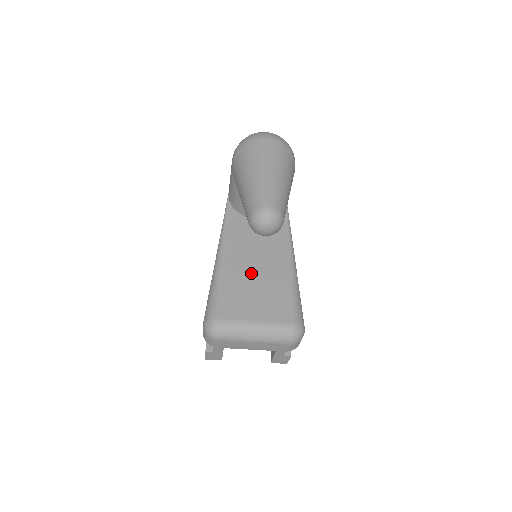
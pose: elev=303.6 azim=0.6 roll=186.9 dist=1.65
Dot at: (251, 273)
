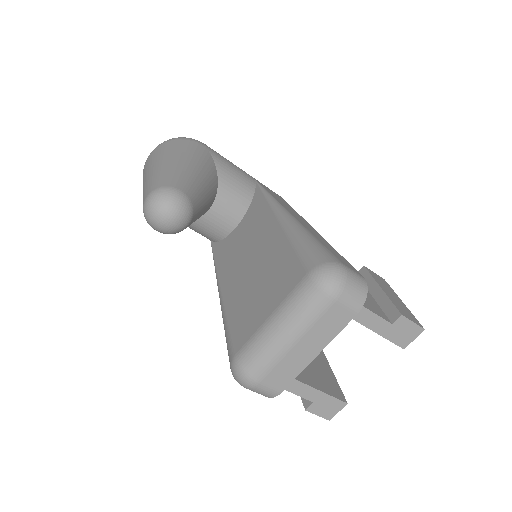
Dot at: (248, 276)
